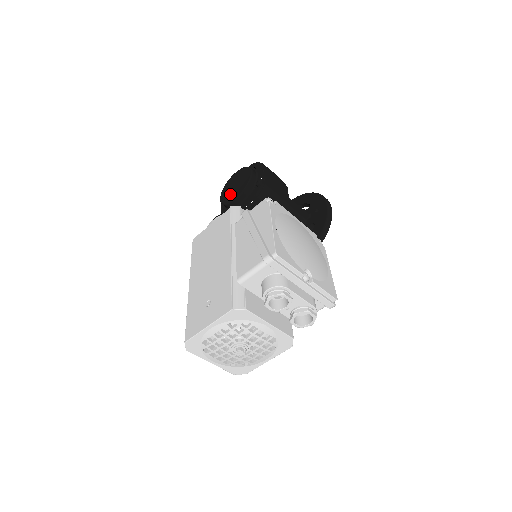
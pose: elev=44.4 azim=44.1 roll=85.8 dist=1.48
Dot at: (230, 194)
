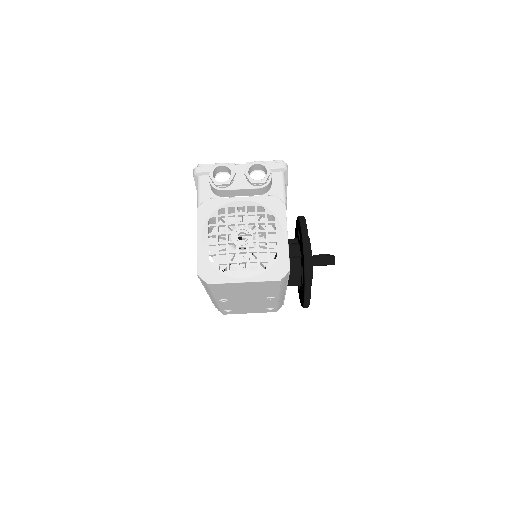
Dot at: occluded
